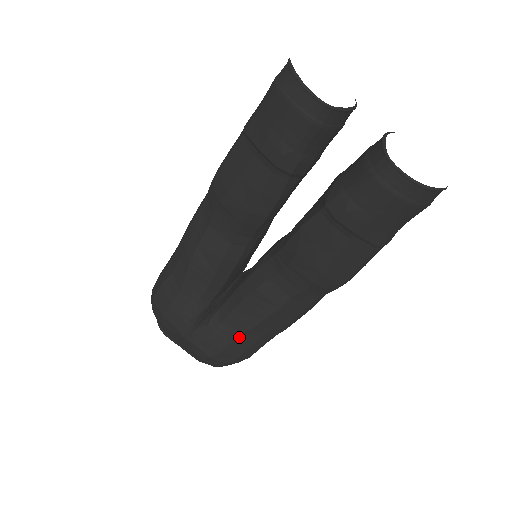
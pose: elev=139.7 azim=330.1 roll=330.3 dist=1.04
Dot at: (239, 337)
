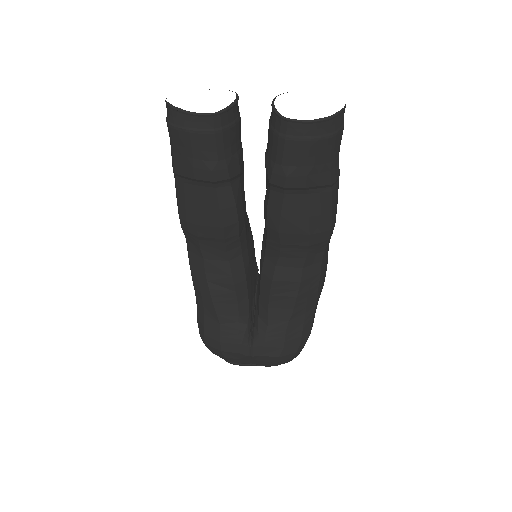
Dot at: (288, 326)
